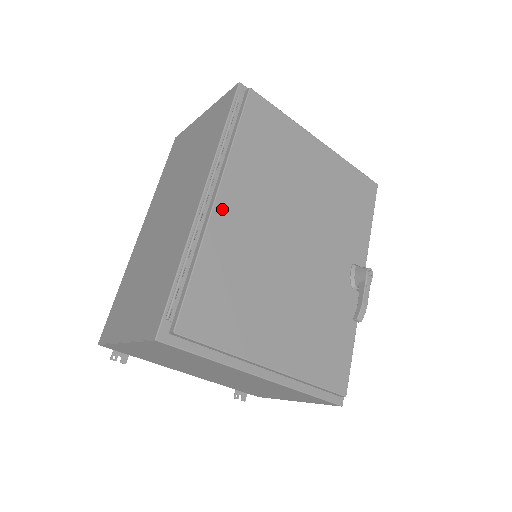
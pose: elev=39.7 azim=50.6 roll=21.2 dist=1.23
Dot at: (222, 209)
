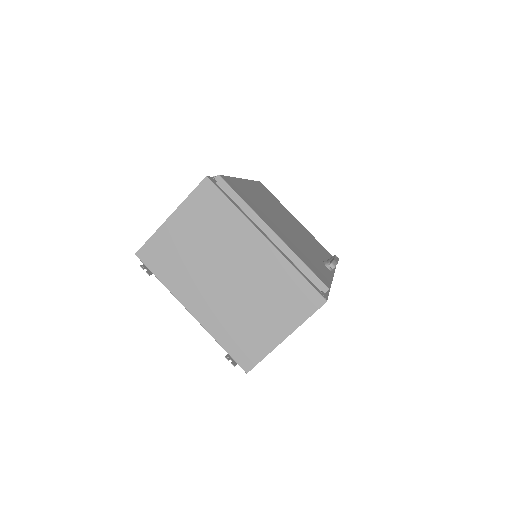
Dot at: (246, 183)
